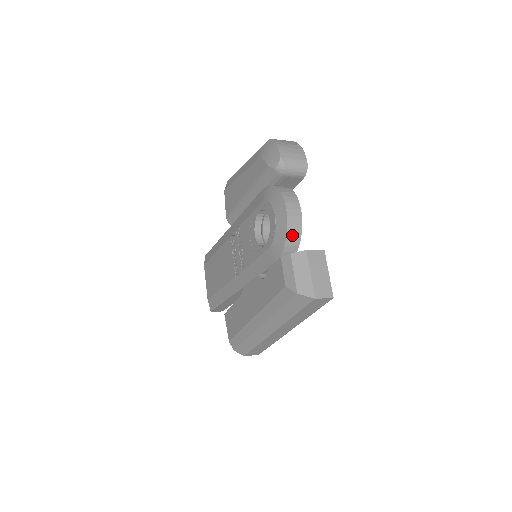
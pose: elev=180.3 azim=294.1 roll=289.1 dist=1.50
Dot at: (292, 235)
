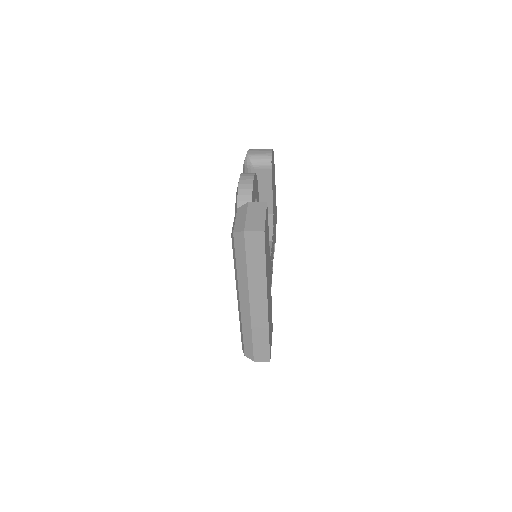
Dot at: (243, 198)
